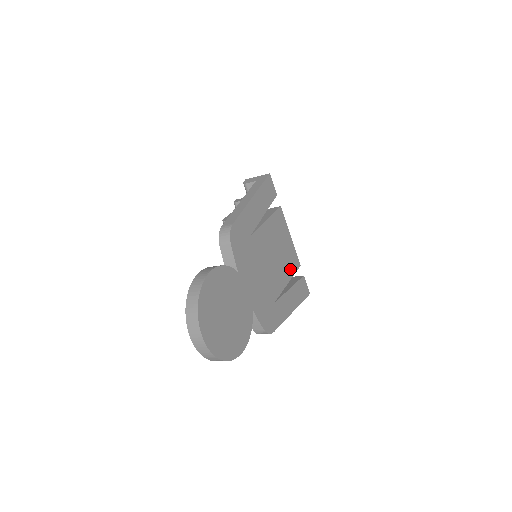
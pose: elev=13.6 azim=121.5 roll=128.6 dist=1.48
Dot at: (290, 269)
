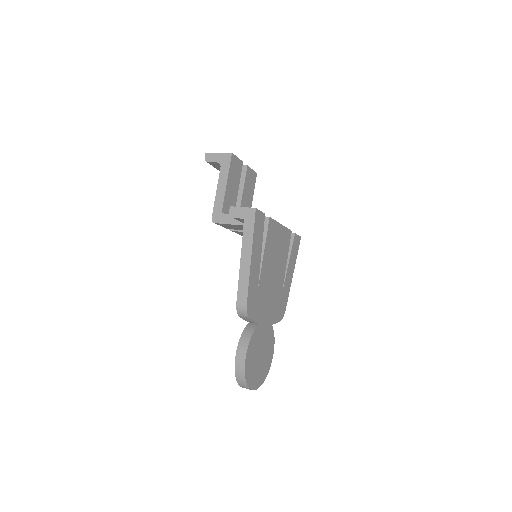
Dot at: (286, 250)
